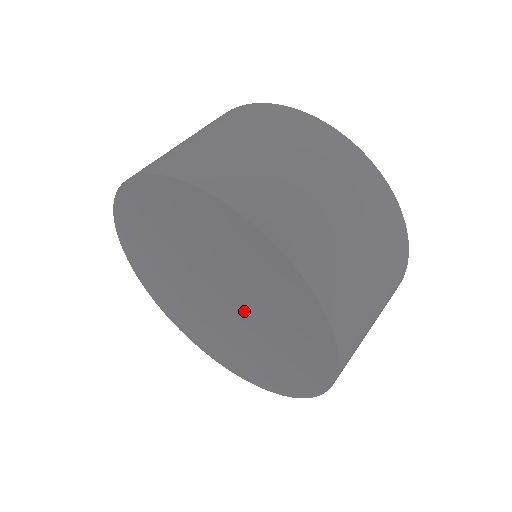
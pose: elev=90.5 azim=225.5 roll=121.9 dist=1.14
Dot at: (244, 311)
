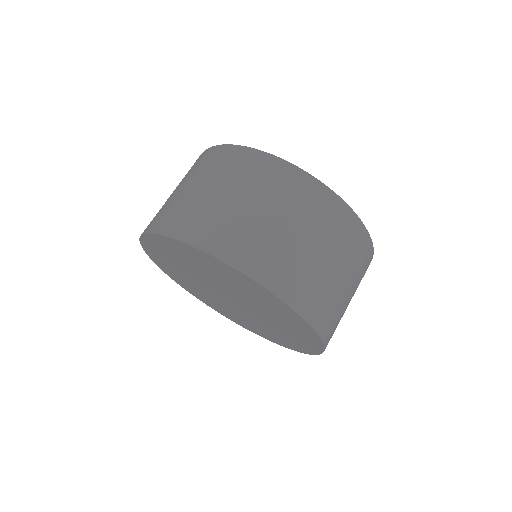
Dot at: (250, 306)
